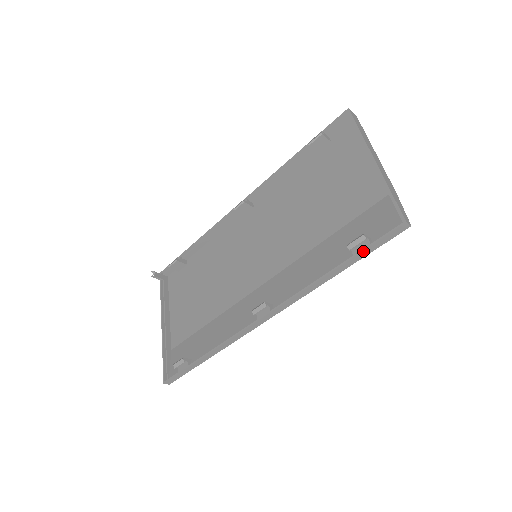
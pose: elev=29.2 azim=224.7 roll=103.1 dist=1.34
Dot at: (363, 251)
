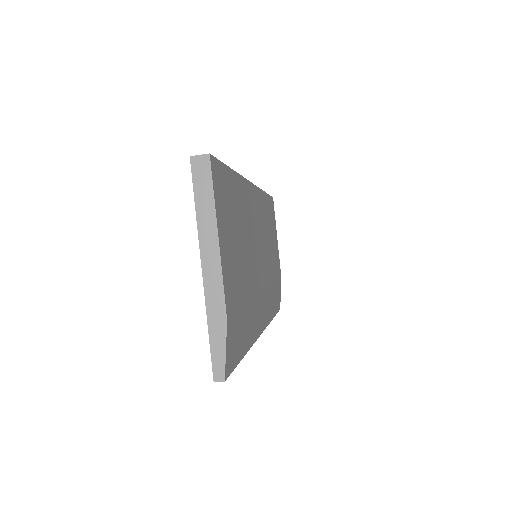
Dot at: occluded
